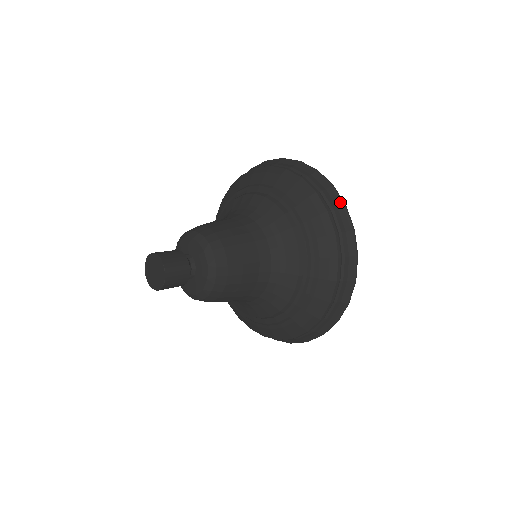
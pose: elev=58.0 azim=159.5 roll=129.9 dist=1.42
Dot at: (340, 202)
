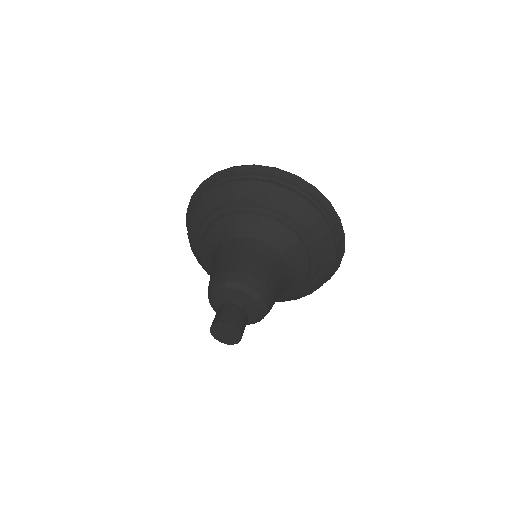
Dot at: (270, 170)
